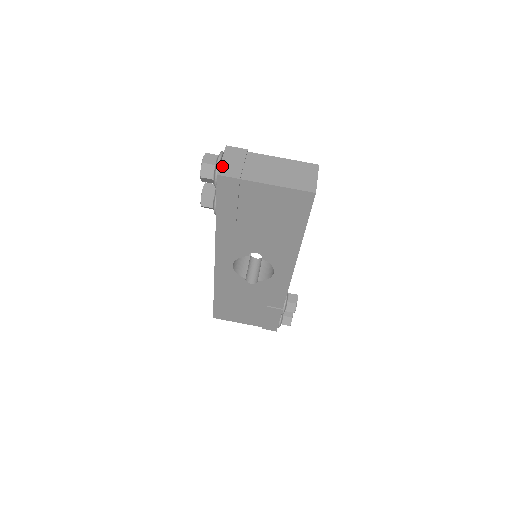
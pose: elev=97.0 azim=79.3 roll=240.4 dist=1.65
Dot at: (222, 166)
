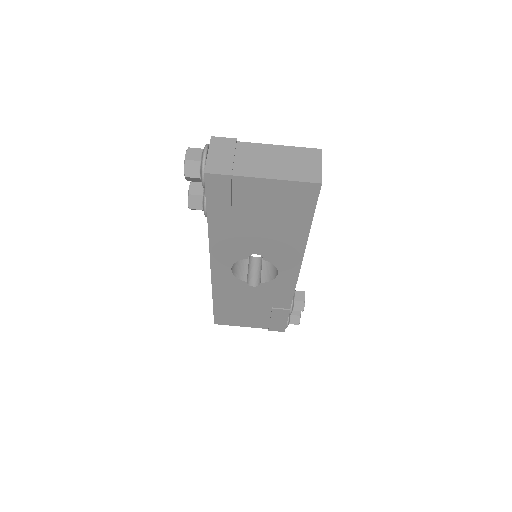
Dot at: (209, 162)
